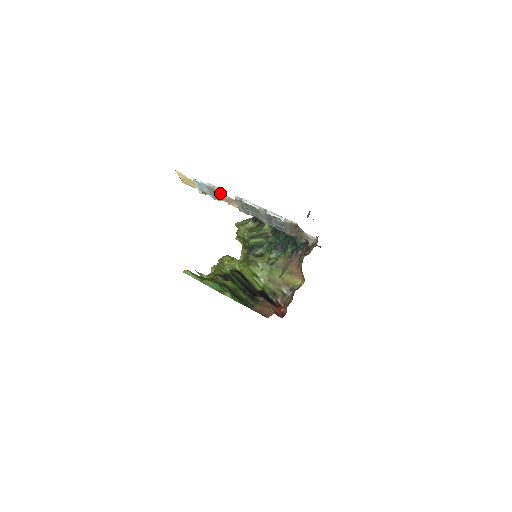
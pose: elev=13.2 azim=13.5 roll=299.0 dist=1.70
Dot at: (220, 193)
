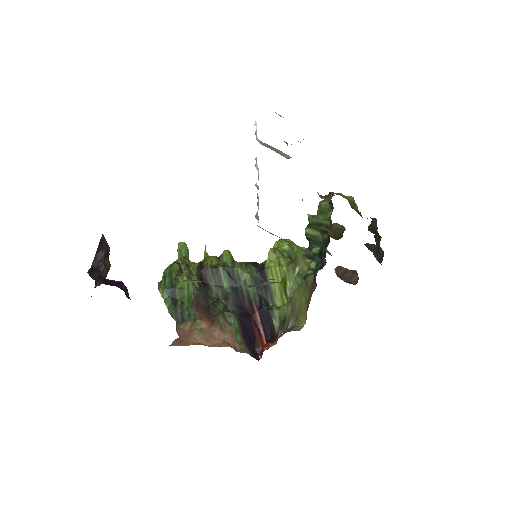
Dot at: (272, 147)
